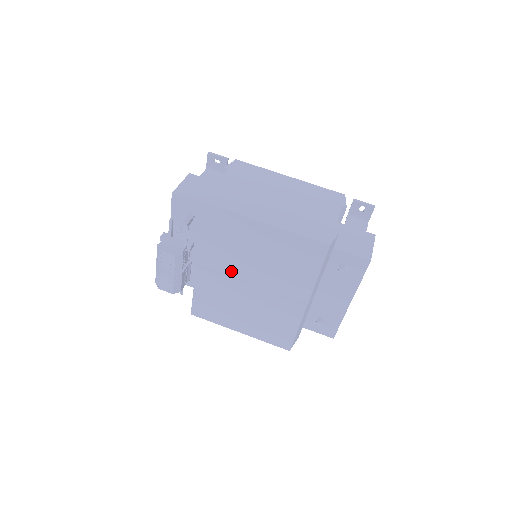
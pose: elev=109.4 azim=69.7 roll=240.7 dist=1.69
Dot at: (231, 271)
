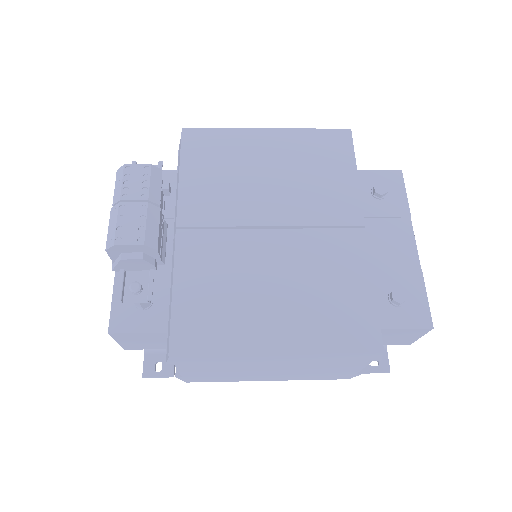
Dot at: (235, 216)
